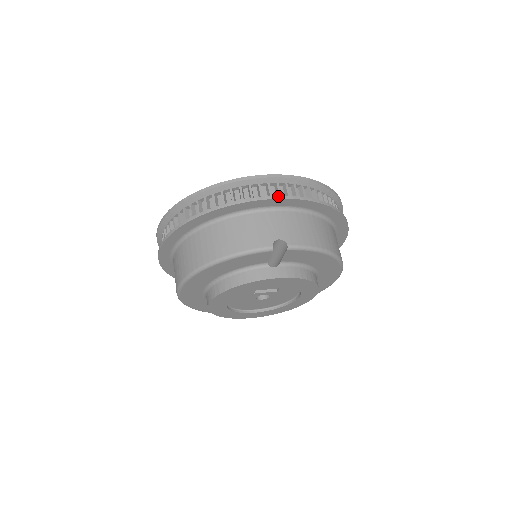
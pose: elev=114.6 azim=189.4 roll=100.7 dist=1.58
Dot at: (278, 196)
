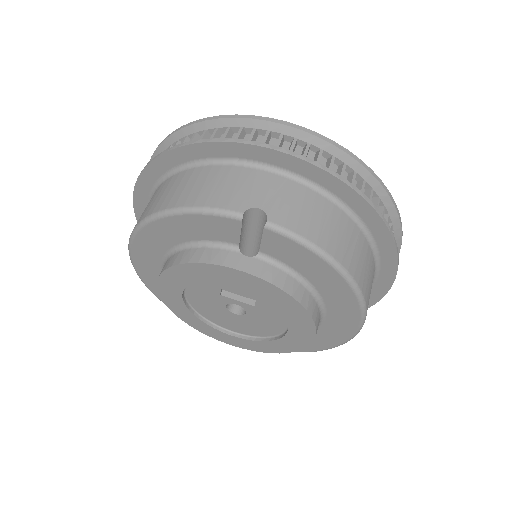
Dot at: (283, 149)
